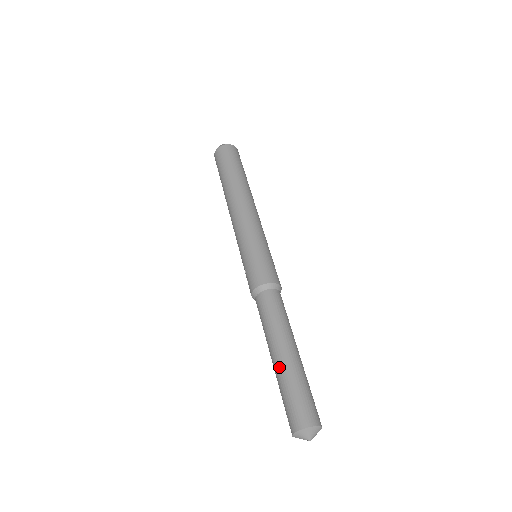
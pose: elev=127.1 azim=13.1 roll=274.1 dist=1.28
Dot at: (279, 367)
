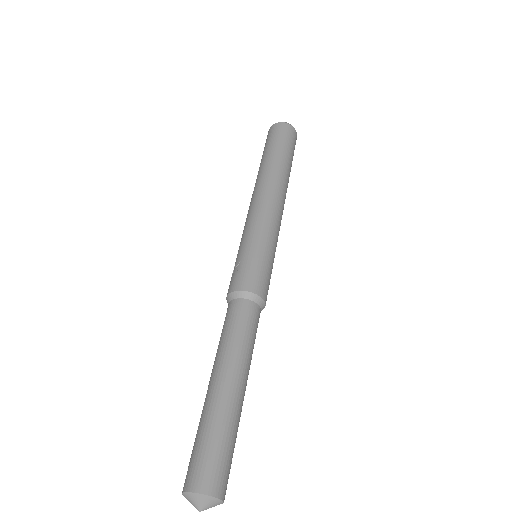
Dot at: (220, 398)
